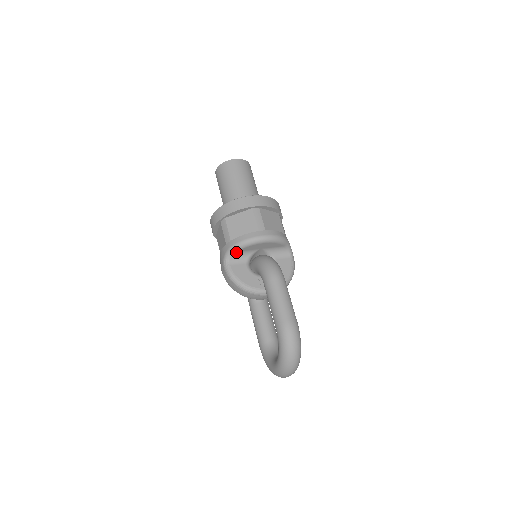
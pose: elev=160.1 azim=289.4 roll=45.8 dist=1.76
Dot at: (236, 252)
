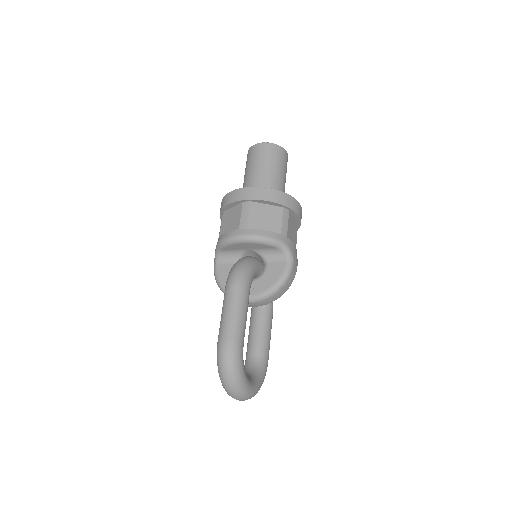
Dot at: (222, 251)
